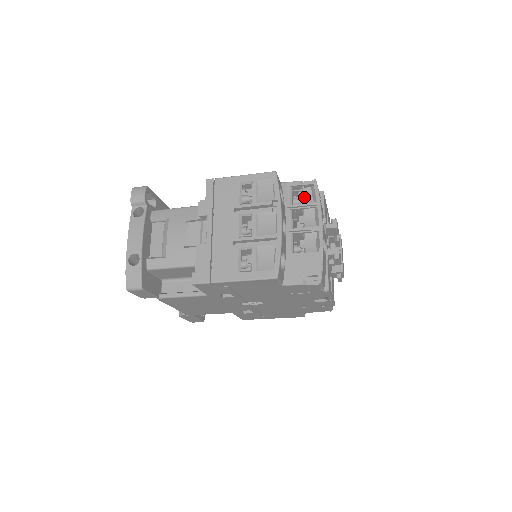
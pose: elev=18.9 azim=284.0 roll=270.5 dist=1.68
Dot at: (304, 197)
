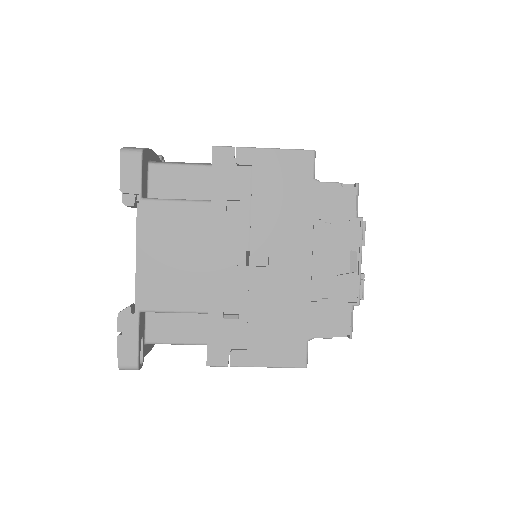
Dot at: occluded
